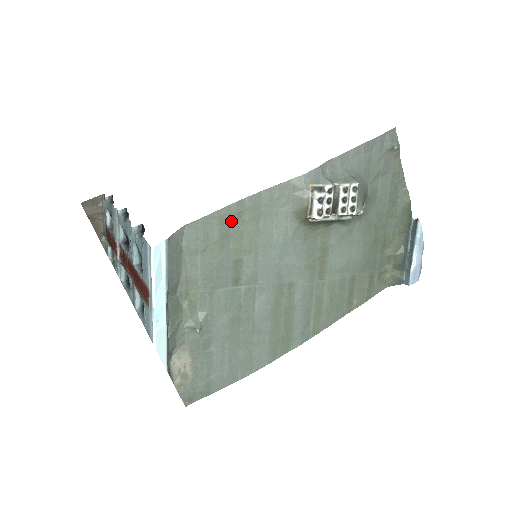
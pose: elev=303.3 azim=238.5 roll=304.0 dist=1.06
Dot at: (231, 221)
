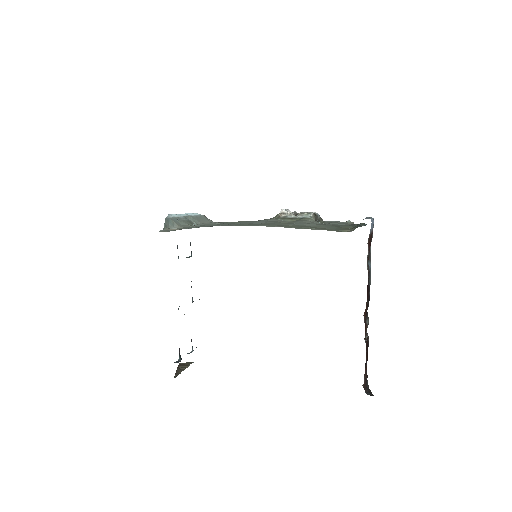
Dot at: occluded
